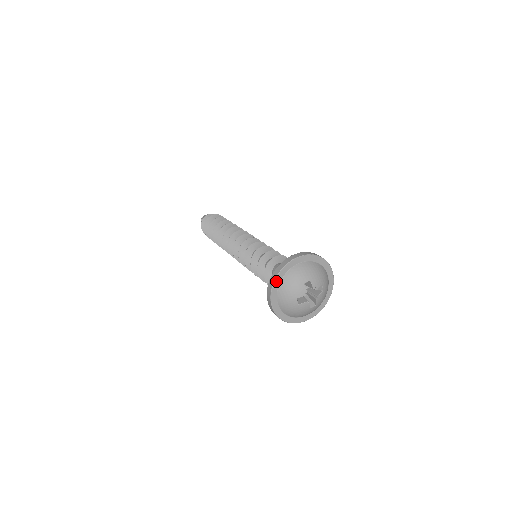
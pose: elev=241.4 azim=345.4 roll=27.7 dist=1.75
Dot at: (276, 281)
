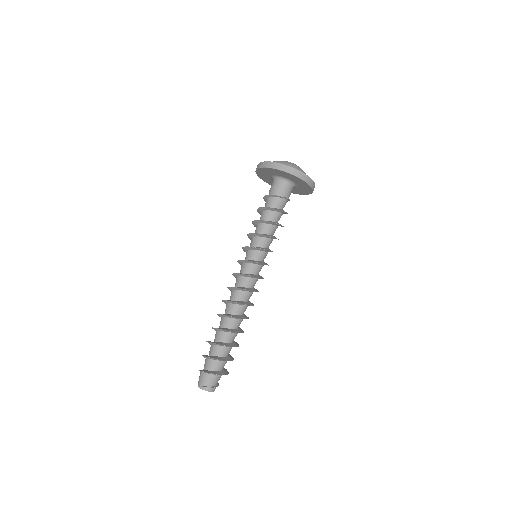
Dot at: (268, 162)
